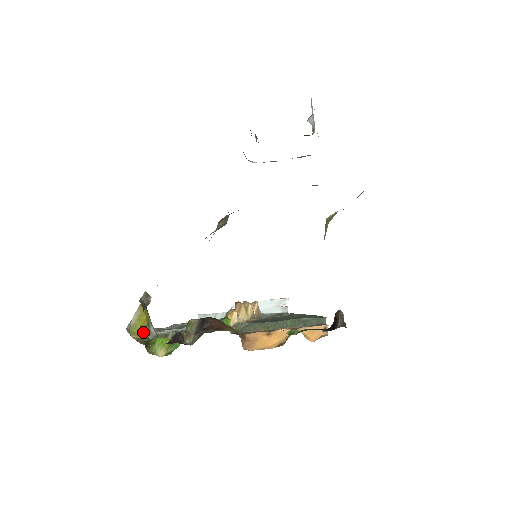
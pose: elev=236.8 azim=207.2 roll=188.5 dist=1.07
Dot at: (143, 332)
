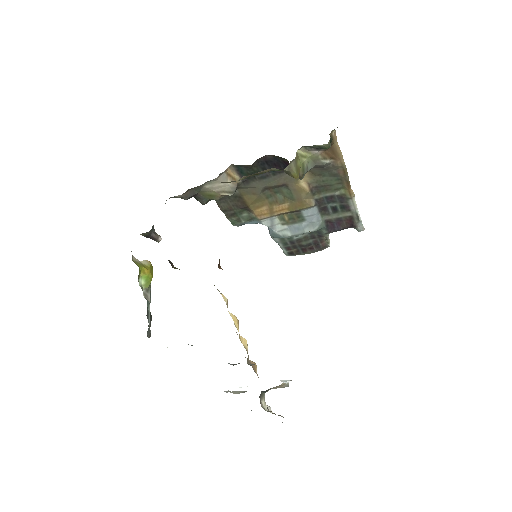
Dot at: (141, 282)
